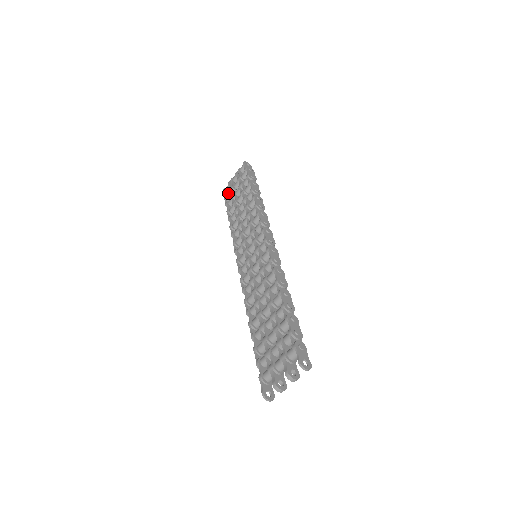
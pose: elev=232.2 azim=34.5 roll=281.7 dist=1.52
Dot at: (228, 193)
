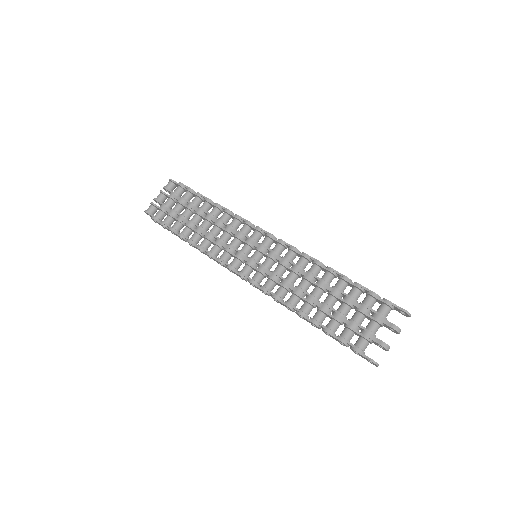
Dot at: (158, 213)
